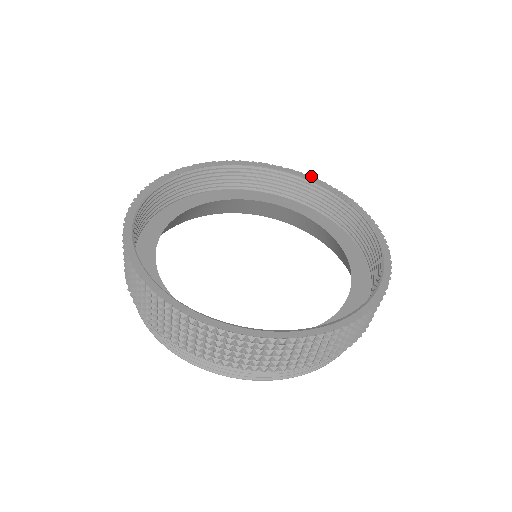
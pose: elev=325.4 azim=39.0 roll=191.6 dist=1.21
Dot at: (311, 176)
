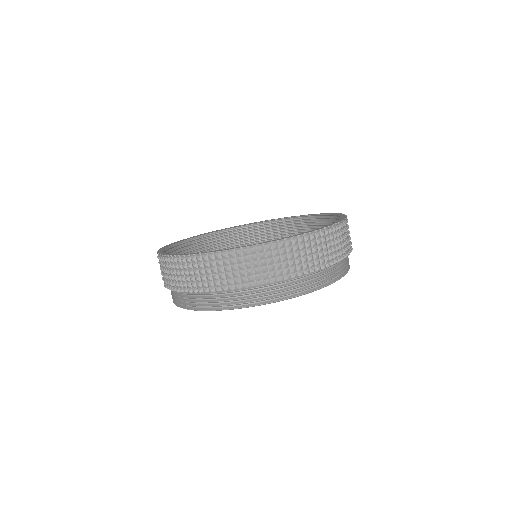
Dot at: (327, 213)
